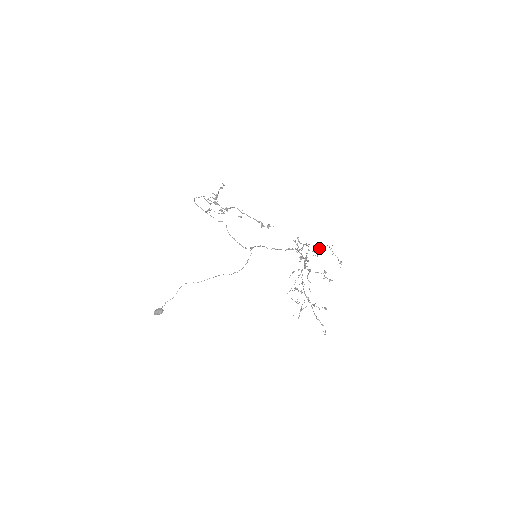
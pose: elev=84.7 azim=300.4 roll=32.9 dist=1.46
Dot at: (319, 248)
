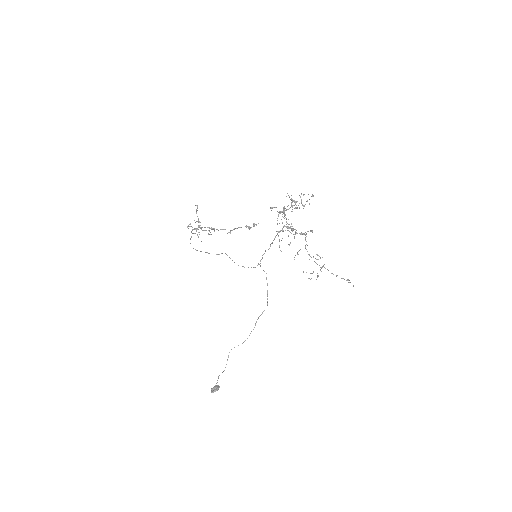
Dot at: (291, 200)
